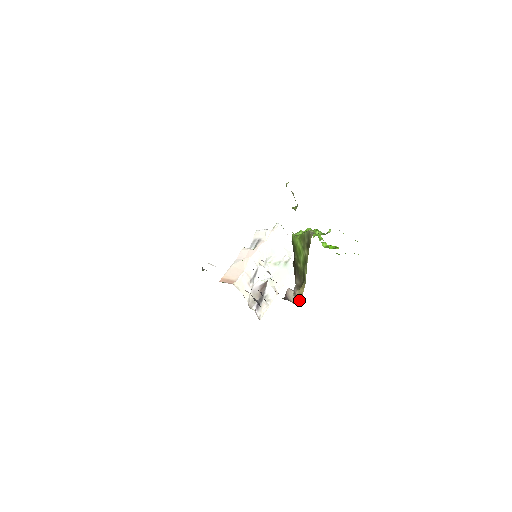
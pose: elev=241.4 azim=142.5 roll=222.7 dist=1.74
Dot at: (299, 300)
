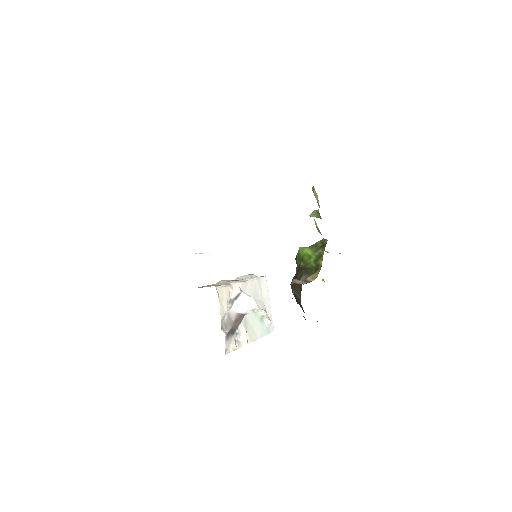
Dot at: occluded
